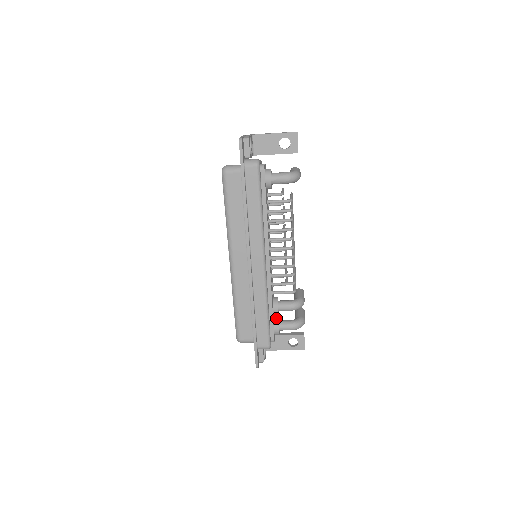
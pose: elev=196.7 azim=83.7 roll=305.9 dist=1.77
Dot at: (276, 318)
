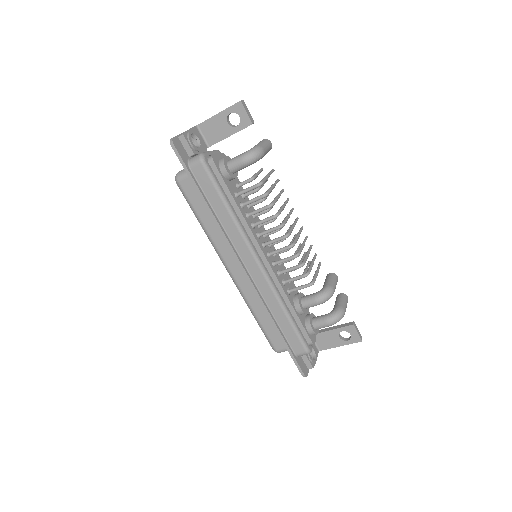
Dot at: (307, 317)
